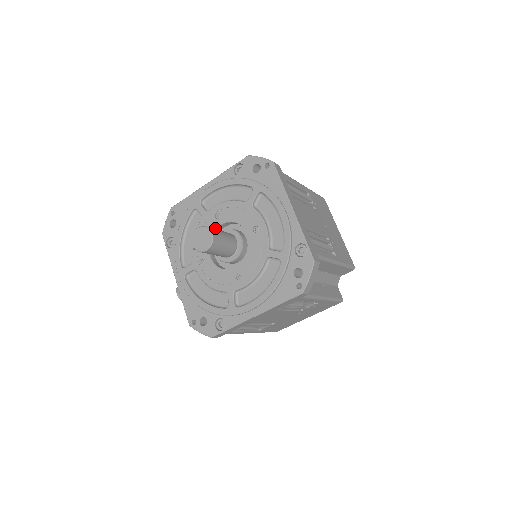
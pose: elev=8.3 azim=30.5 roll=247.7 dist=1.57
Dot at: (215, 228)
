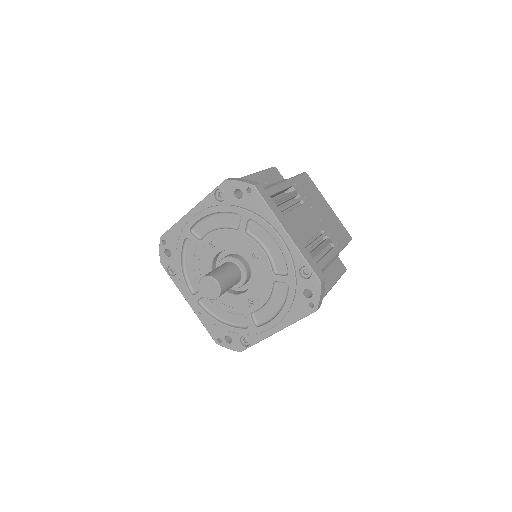
Dot at: (213, 257)
